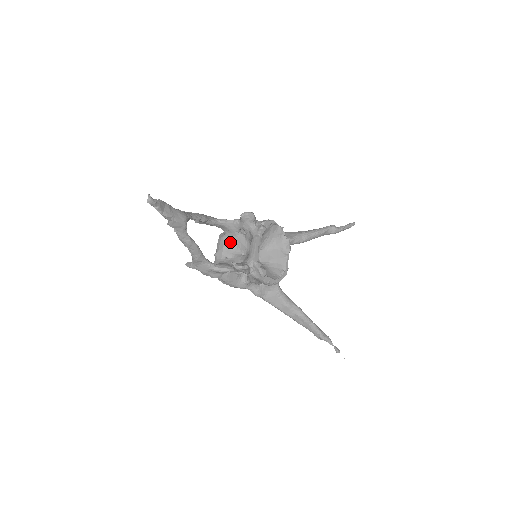
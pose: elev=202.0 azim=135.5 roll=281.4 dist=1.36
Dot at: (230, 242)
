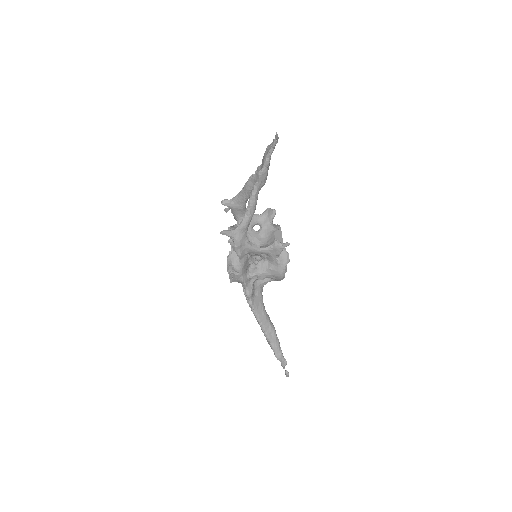
Dot at: occluded
